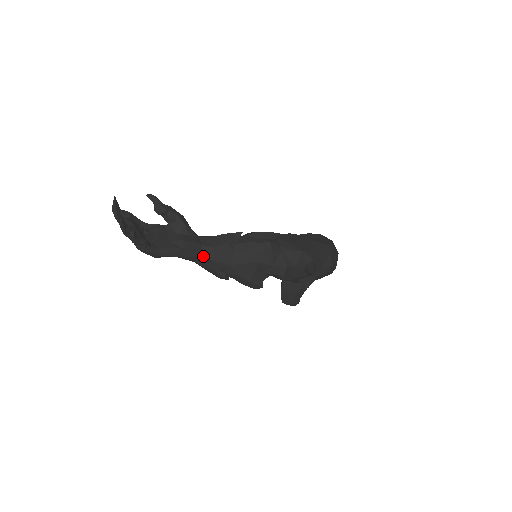
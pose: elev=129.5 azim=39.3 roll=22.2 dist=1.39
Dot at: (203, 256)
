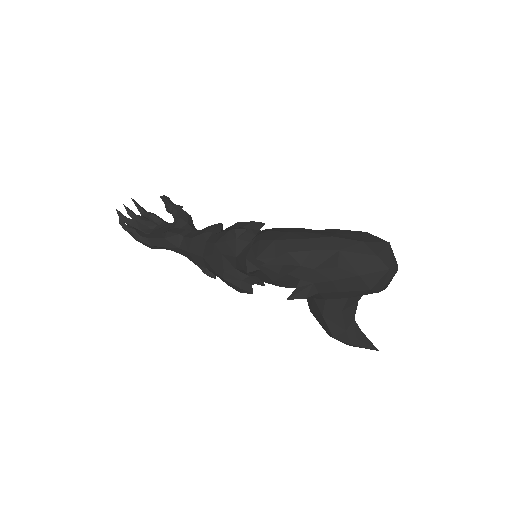
Dot at: (182, 247)
